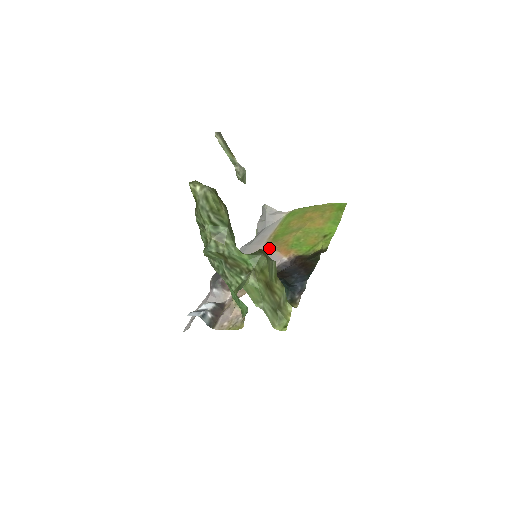
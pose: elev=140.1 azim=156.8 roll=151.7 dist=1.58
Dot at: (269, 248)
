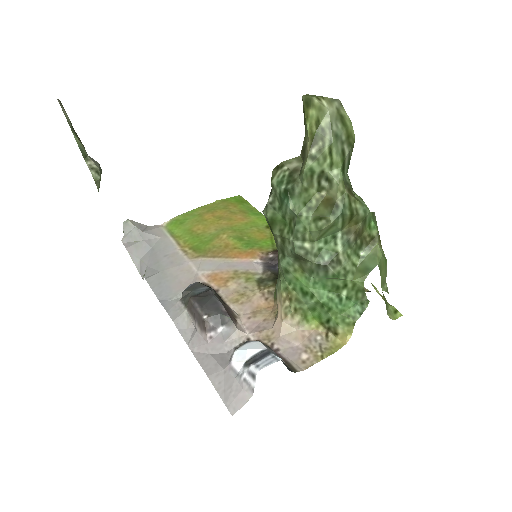
Dot at: (210, 260)
